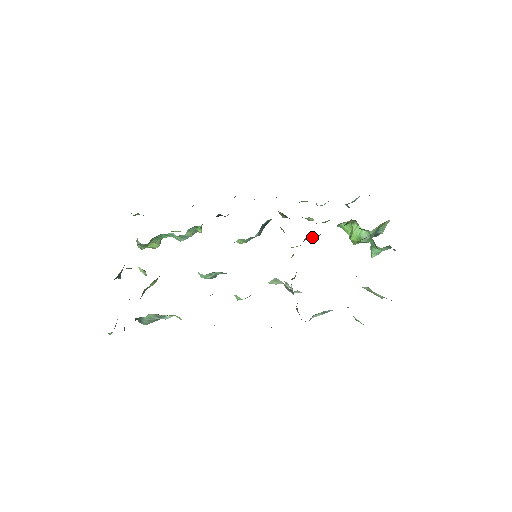
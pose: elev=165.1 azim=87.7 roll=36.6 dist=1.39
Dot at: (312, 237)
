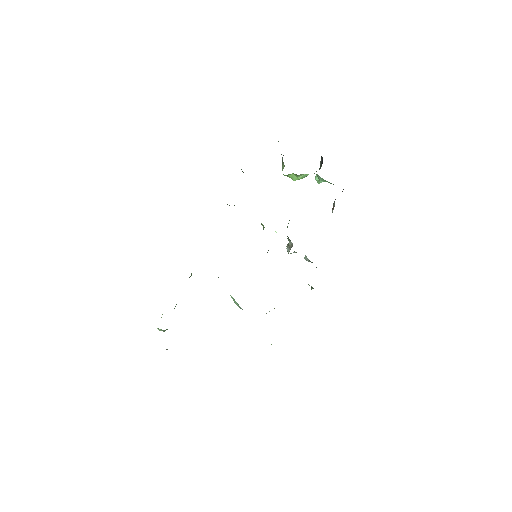
Dot at: occluded
